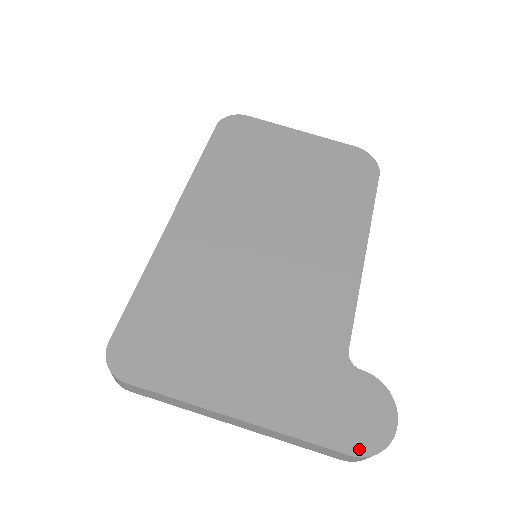
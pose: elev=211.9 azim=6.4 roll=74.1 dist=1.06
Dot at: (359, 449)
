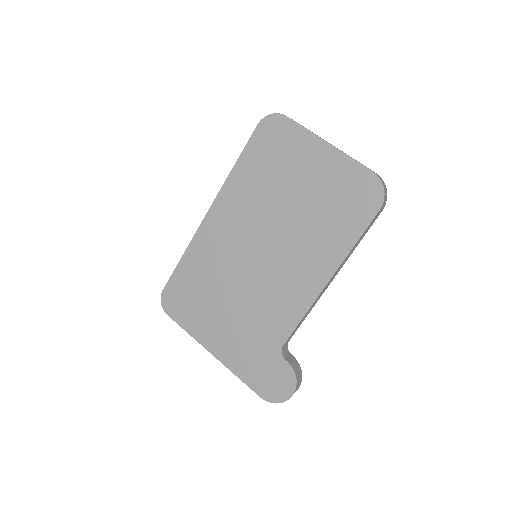
Dot at: (266, 397)
